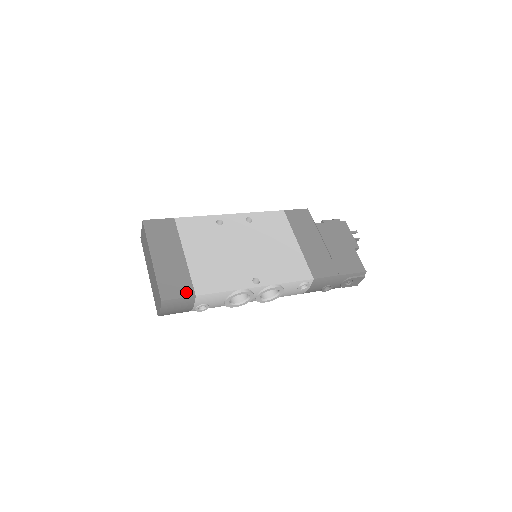
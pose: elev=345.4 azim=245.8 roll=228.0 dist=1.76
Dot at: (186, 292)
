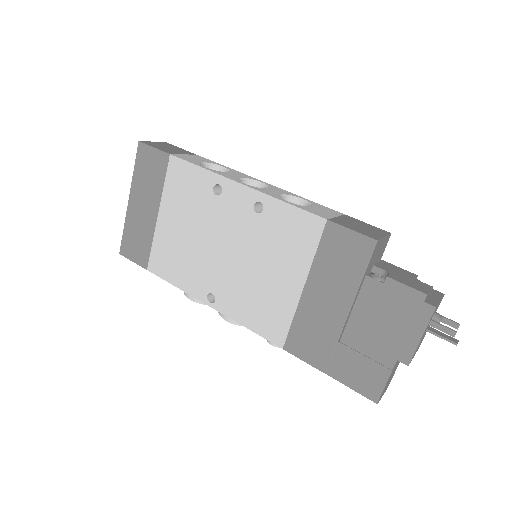
Dot at: (141, 260)
